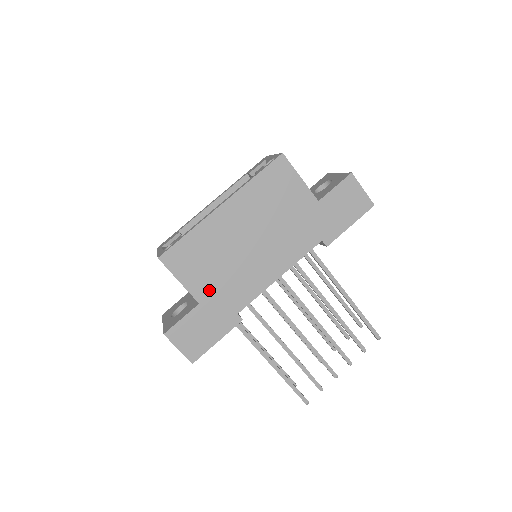
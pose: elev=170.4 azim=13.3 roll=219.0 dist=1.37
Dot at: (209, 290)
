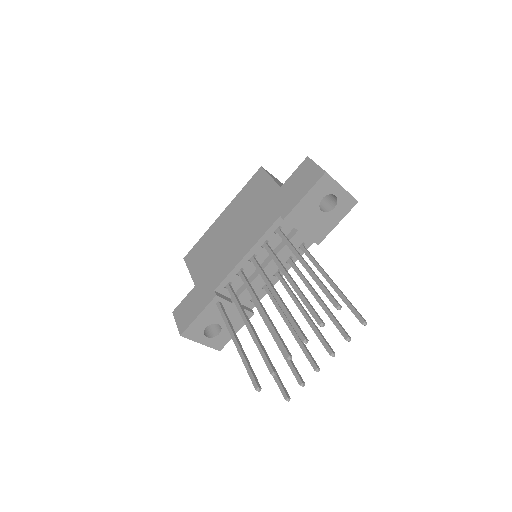
Dot at: (202, 275)
